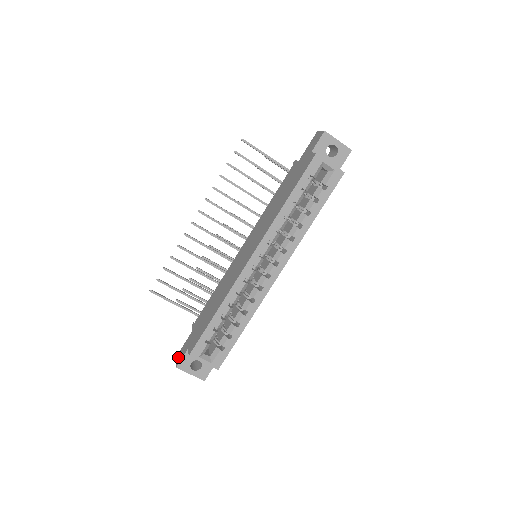
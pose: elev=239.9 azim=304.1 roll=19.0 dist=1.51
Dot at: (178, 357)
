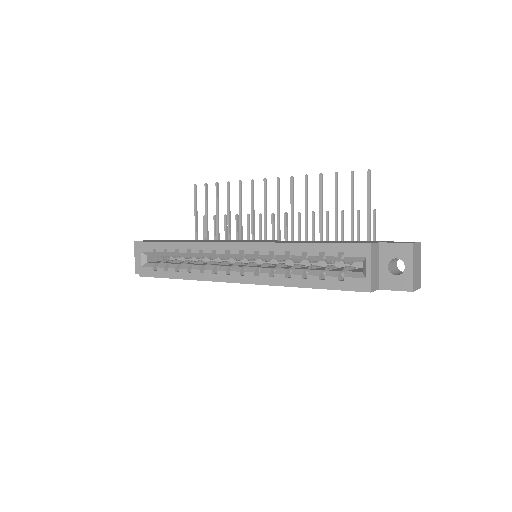
Dot at: (148, 240)
